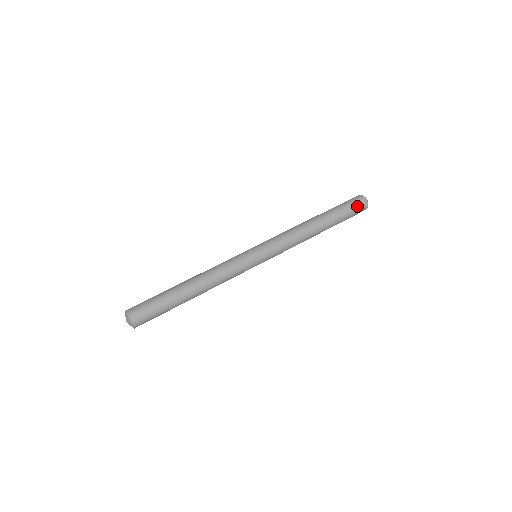
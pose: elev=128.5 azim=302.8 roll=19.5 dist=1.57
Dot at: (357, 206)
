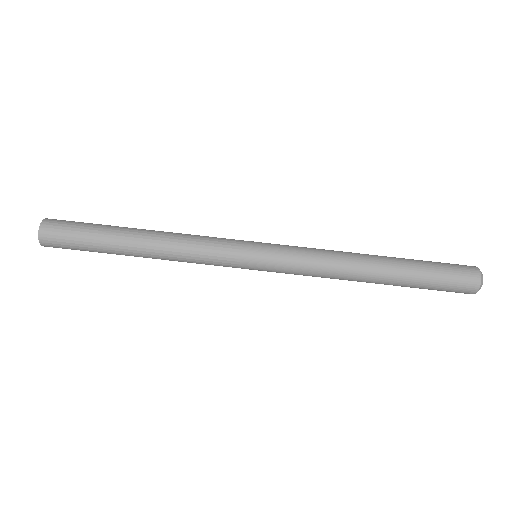
Dot at: occluded
